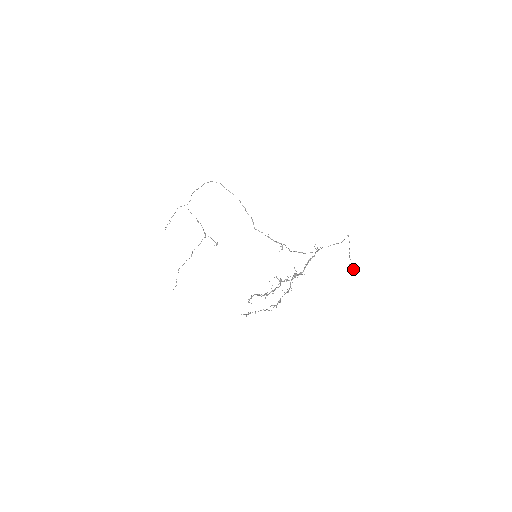
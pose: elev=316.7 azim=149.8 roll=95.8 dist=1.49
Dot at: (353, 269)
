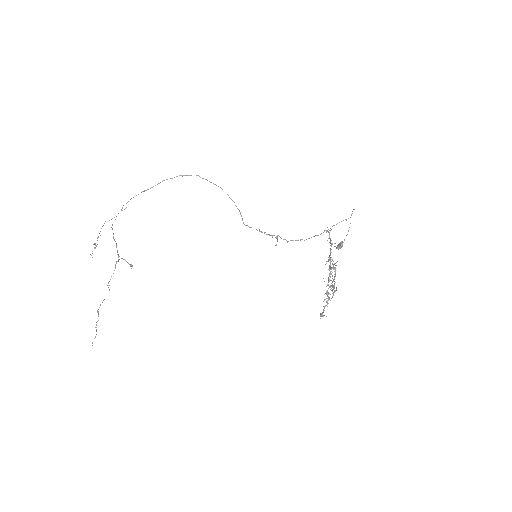
Dot at: (342, 245)
